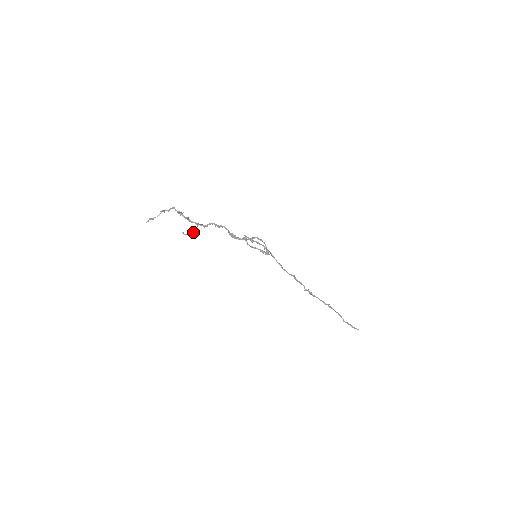
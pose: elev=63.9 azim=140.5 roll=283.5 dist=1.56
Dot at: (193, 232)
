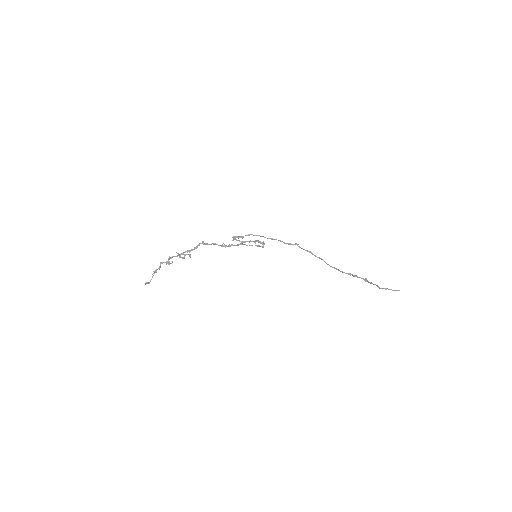
Dot at: (189, 255)
